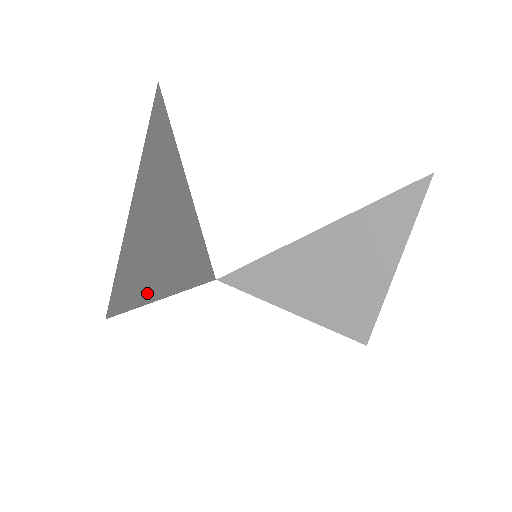
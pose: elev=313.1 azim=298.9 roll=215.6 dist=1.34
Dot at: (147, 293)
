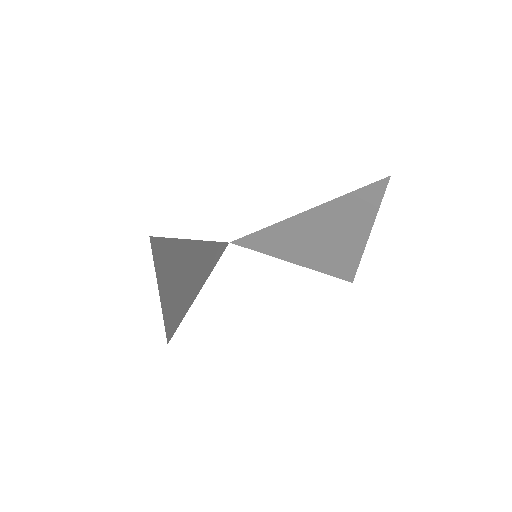
Dot at: (186, 307)
